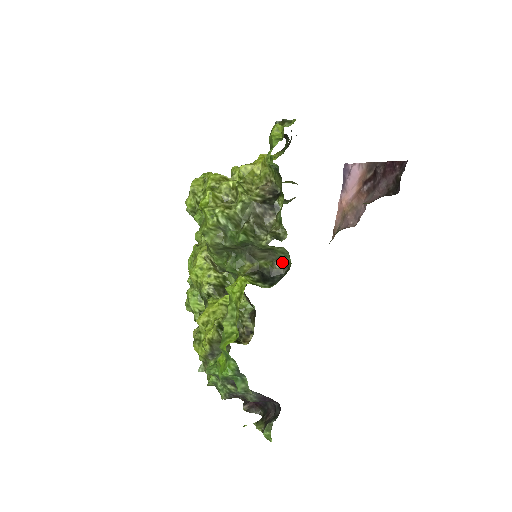
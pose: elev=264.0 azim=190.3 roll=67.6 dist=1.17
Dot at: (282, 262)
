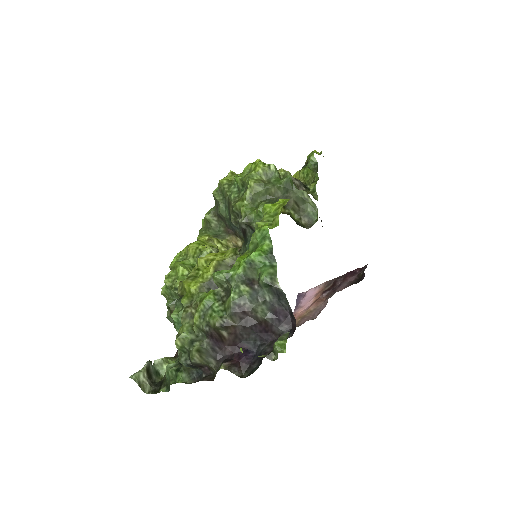
Dot at: (308, 220)
